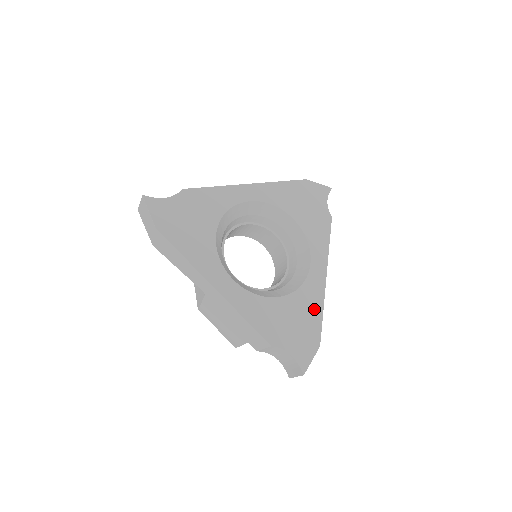
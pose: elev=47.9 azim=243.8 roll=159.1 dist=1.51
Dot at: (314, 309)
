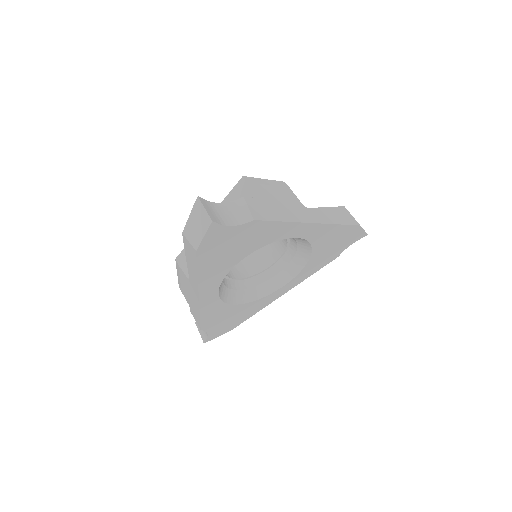
Dot at: (252, 312)
